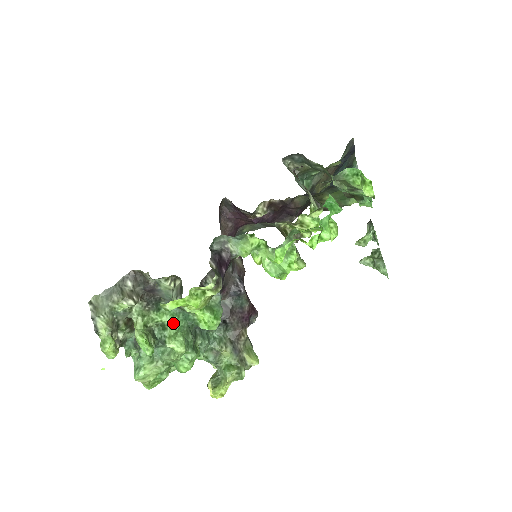
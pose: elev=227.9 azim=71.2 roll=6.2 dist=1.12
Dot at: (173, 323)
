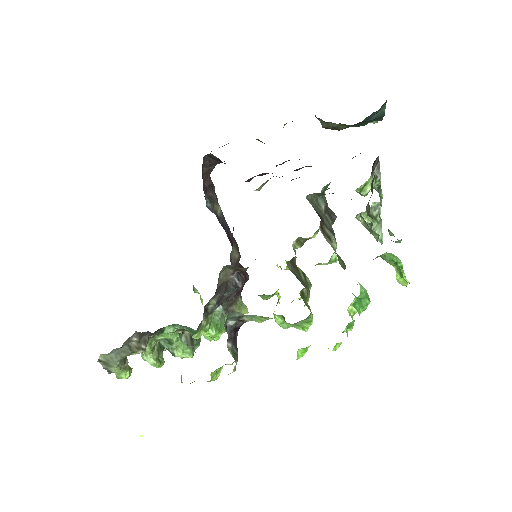
Dot at: (178, 337)
